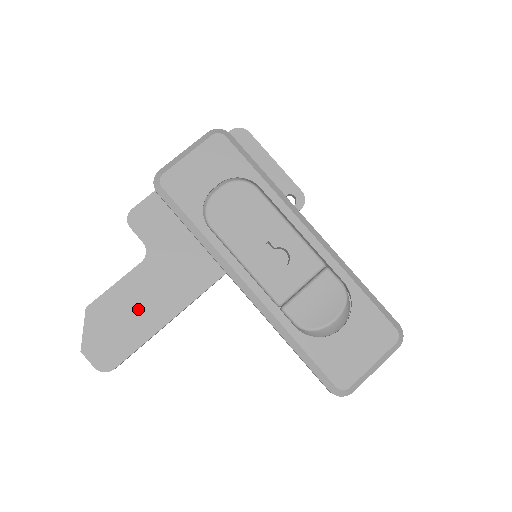
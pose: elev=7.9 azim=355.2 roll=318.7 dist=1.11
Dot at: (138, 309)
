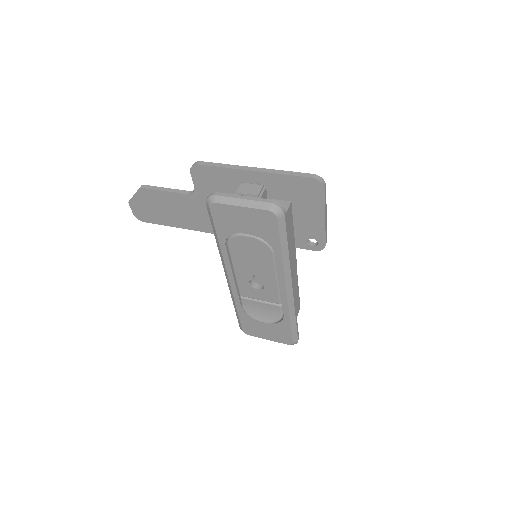
Dot at: (172, 211)
